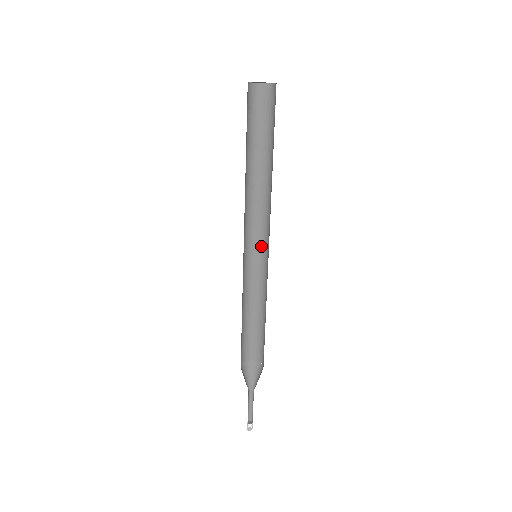
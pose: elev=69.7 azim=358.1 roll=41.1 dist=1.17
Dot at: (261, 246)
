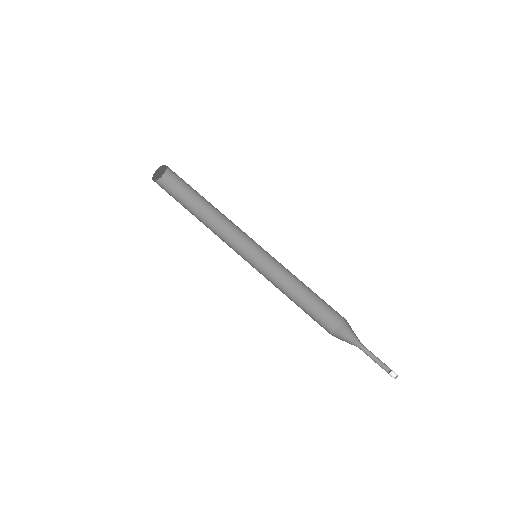
Dot at: (258, 246)
